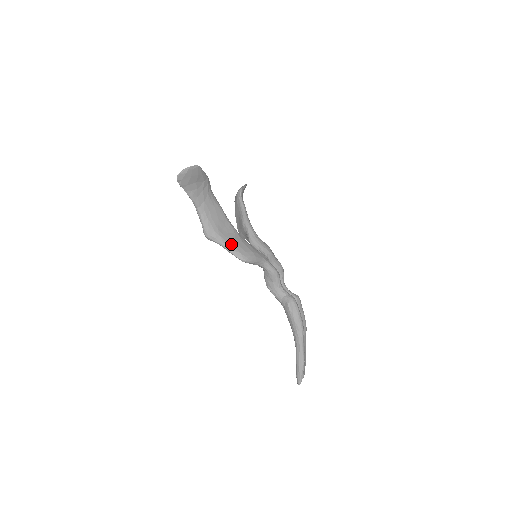
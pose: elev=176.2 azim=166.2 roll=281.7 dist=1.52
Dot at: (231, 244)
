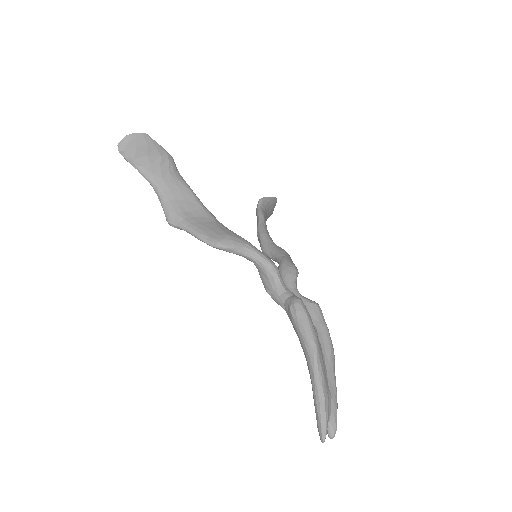
Dot at: (198, 227)
